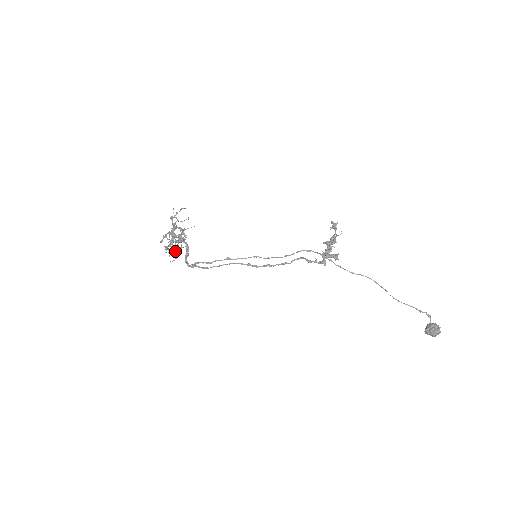
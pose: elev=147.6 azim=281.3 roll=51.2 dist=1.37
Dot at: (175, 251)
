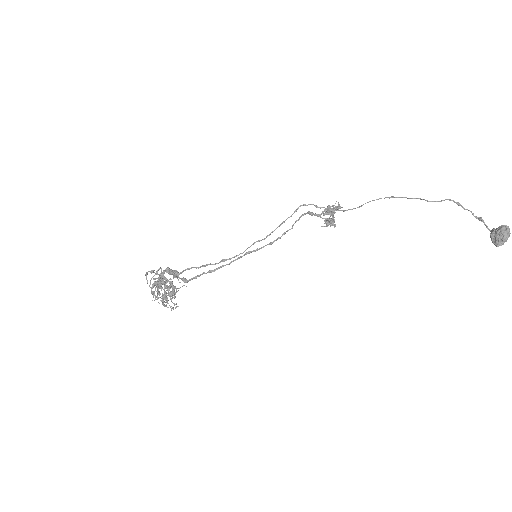
Dot at: (162, 278)
